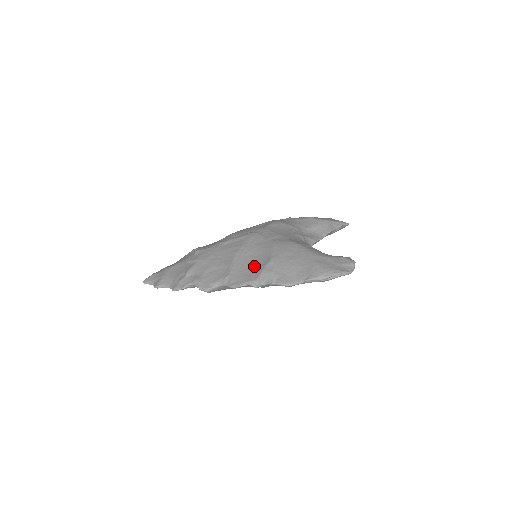
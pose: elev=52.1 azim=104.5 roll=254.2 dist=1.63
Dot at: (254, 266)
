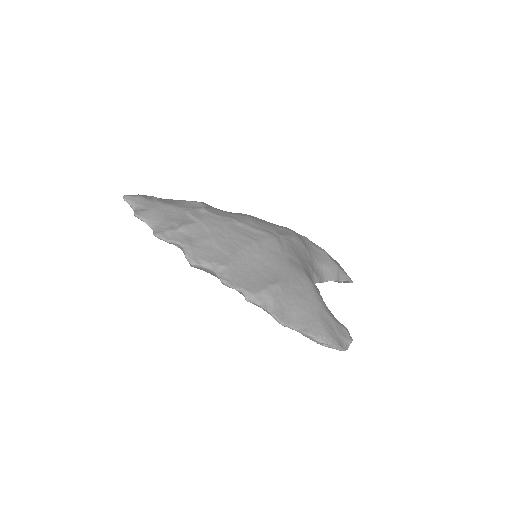
Dot at: (258, 275)
